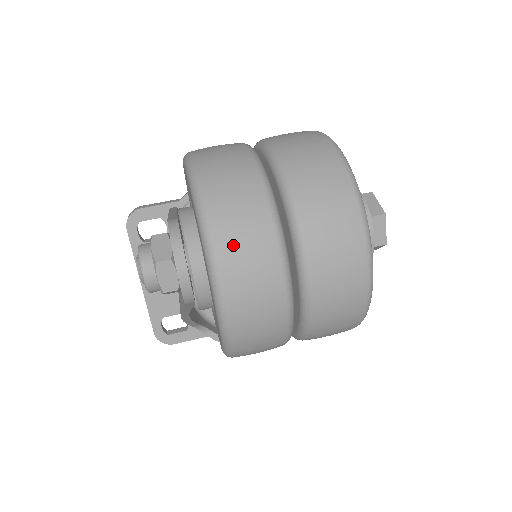
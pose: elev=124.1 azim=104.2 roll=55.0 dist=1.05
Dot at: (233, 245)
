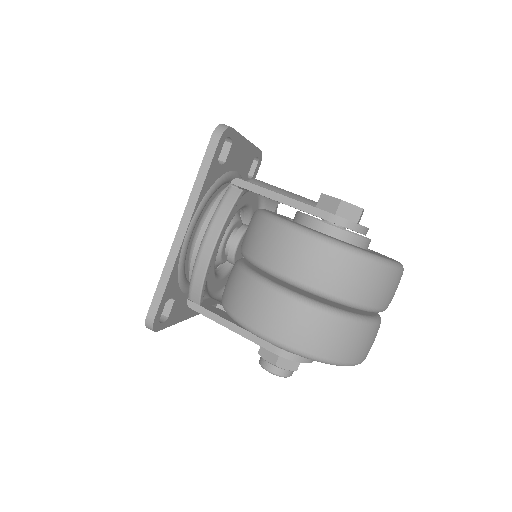
Dot at: (364, 352)
